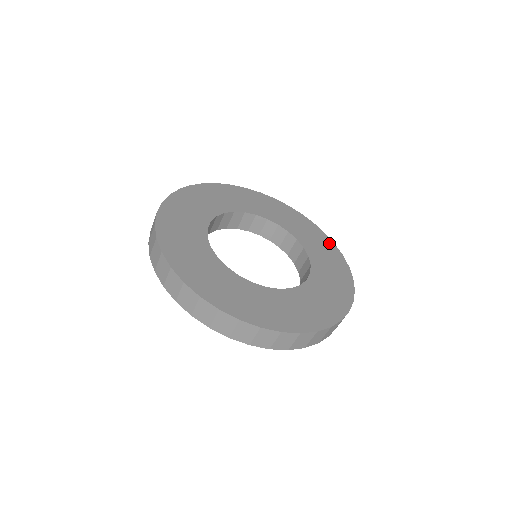
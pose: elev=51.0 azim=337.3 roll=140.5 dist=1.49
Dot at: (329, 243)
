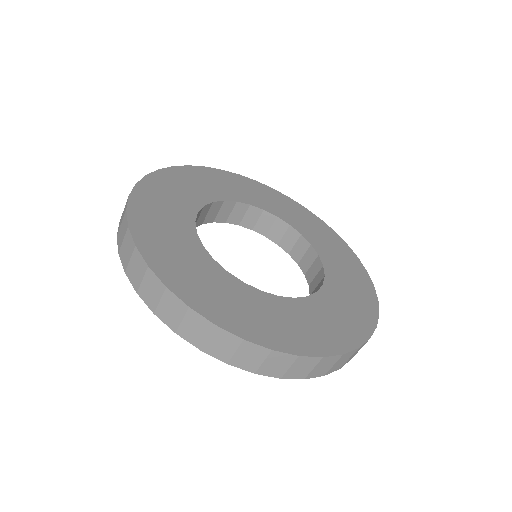
Dot at: (351, 256)
